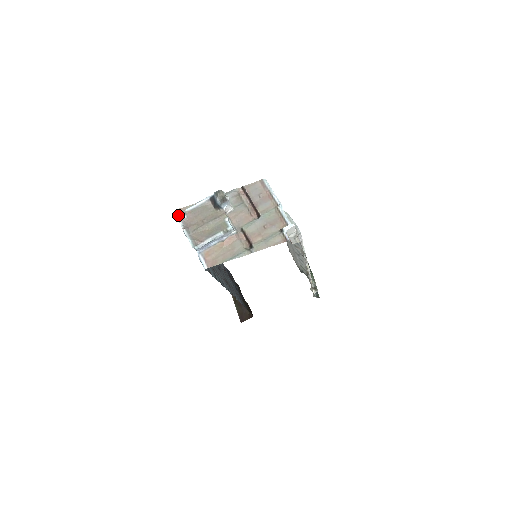
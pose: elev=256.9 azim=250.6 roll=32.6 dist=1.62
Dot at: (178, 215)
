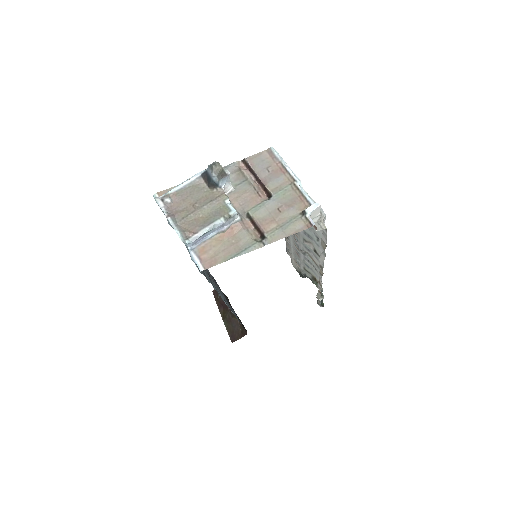
Dot at: (158, 199)
